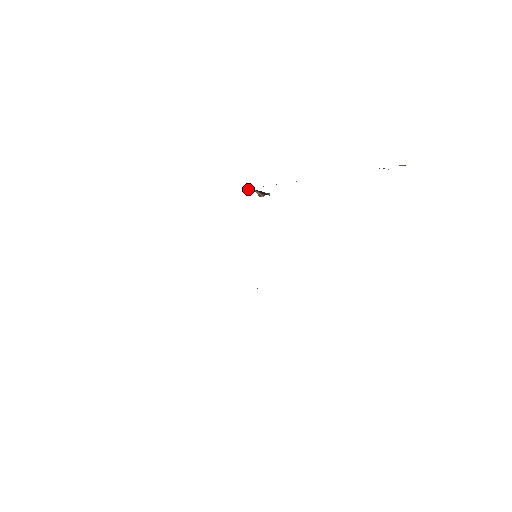
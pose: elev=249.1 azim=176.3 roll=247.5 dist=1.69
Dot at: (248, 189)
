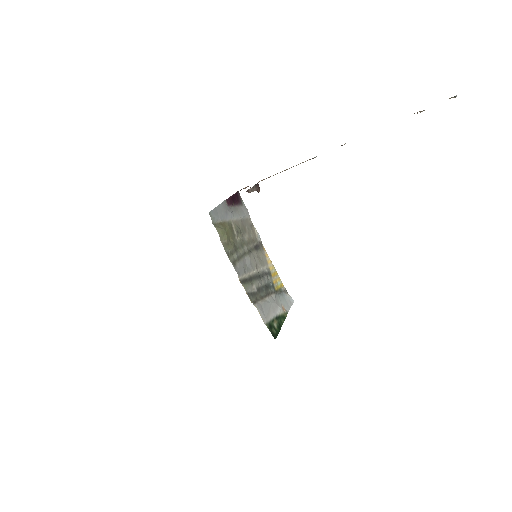
Dot at: (245, 187)
